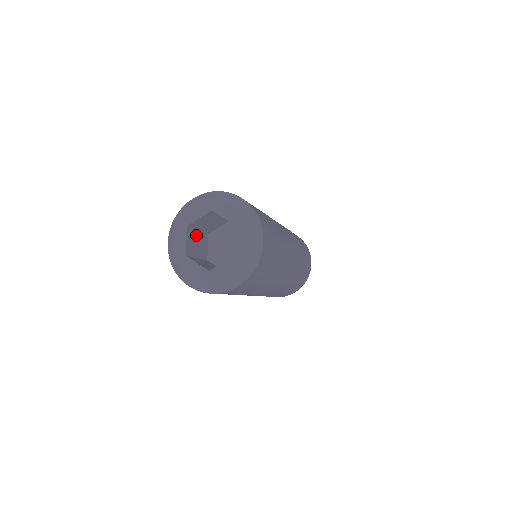
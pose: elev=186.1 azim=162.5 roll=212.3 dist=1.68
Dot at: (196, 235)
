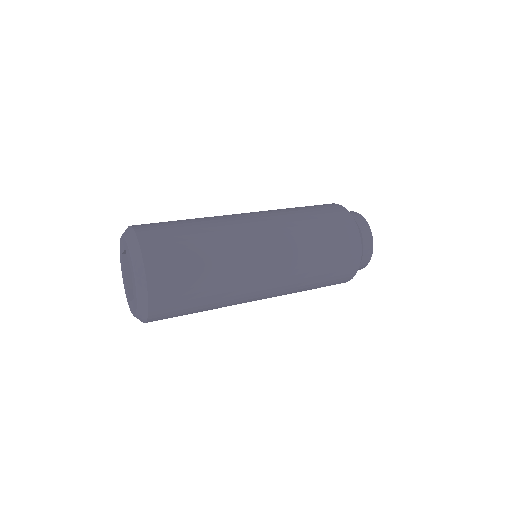
Dot at: occluded
